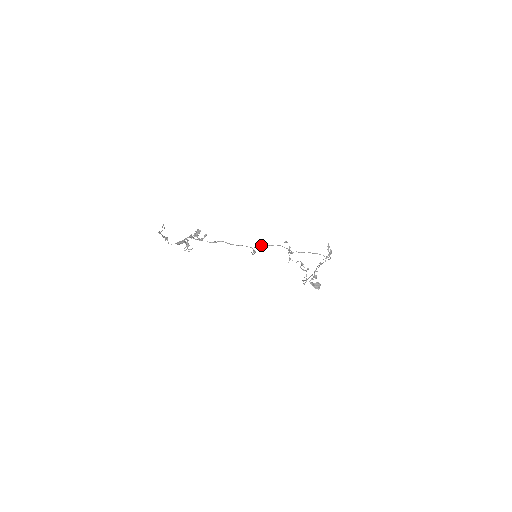
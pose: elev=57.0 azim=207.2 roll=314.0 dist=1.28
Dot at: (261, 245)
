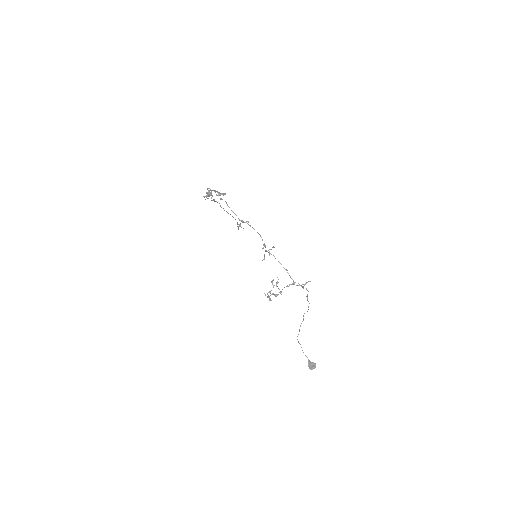
Dot at: occluded
